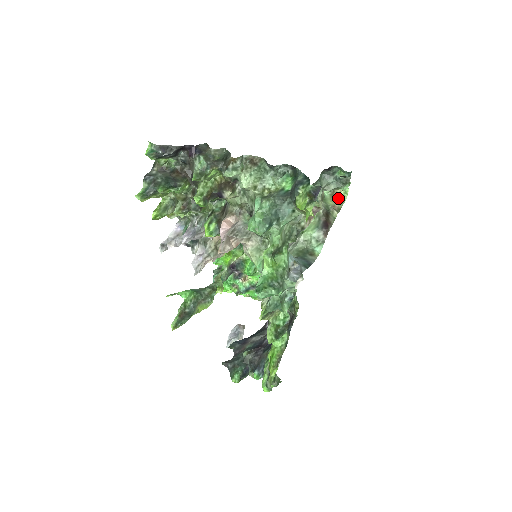
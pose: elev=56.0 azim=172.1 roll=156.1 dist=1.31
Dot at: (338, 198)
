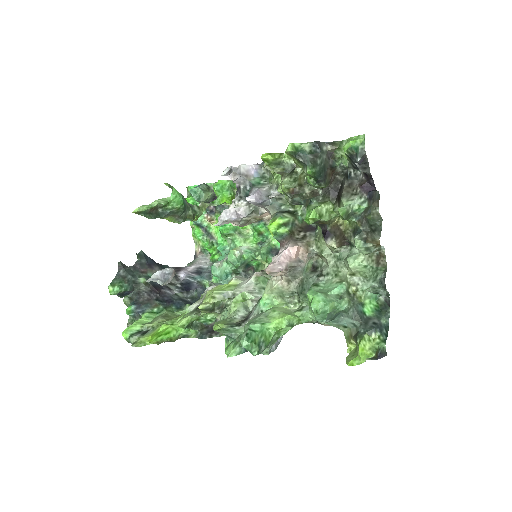
Dot at: occluded
